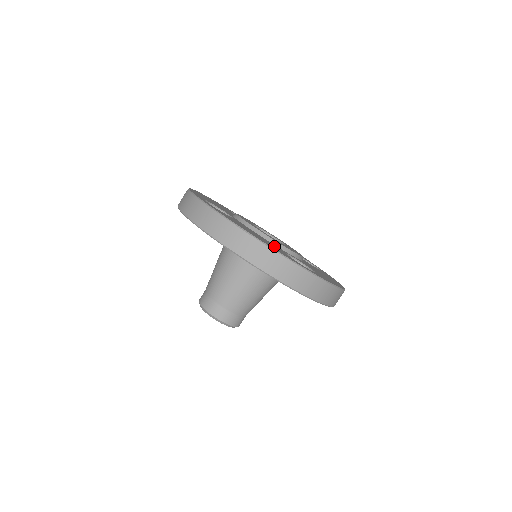
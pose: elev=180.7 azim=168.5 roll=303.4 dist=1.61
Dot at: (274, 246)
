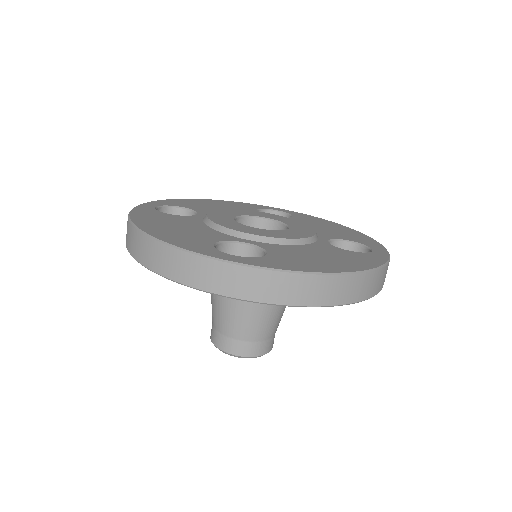
Dot at: (202, 235)
